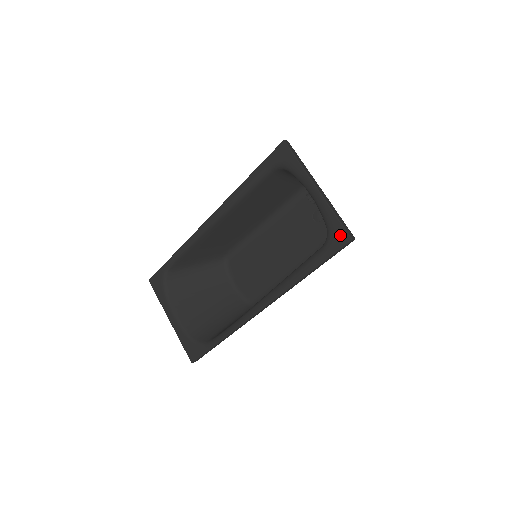
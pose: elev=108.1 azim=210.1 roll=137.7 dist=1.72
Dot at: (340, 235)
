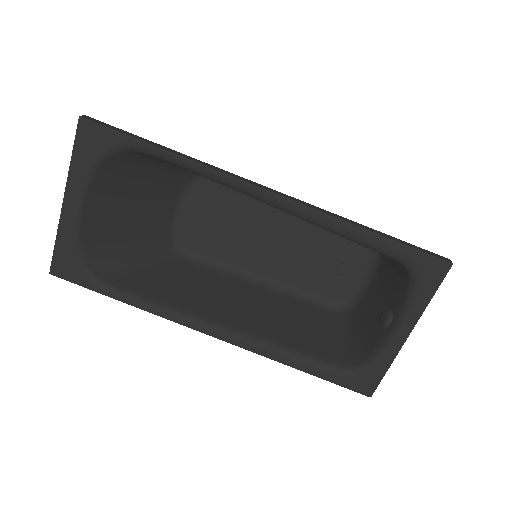
Dot at: (368, 385)
